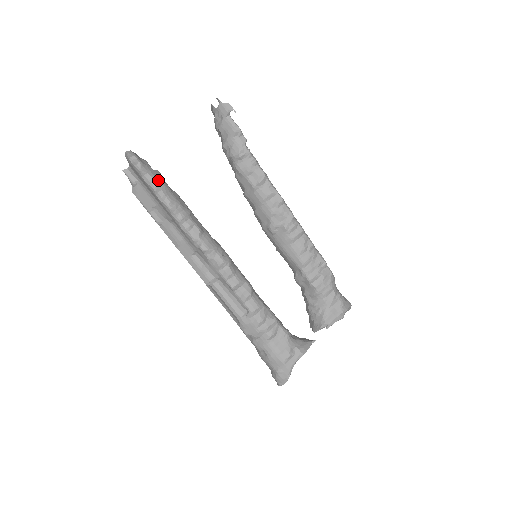
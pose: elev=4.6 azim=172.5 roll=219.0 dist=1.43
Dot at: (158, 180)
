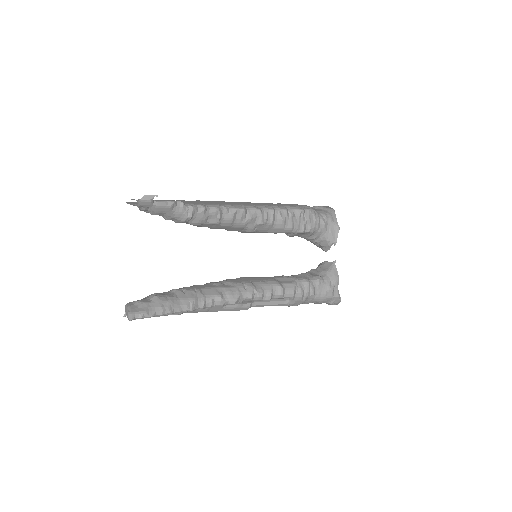
Dot at: (165, 305)
